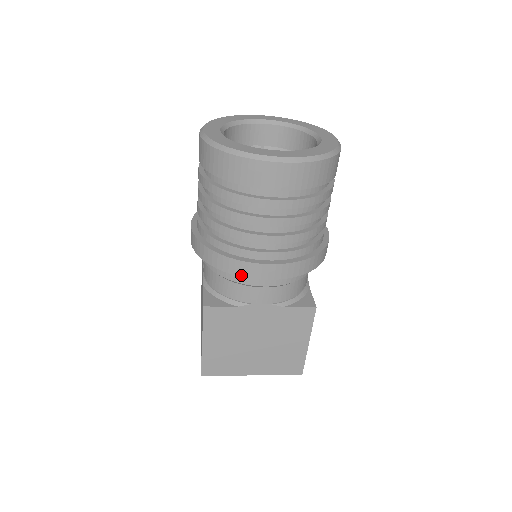
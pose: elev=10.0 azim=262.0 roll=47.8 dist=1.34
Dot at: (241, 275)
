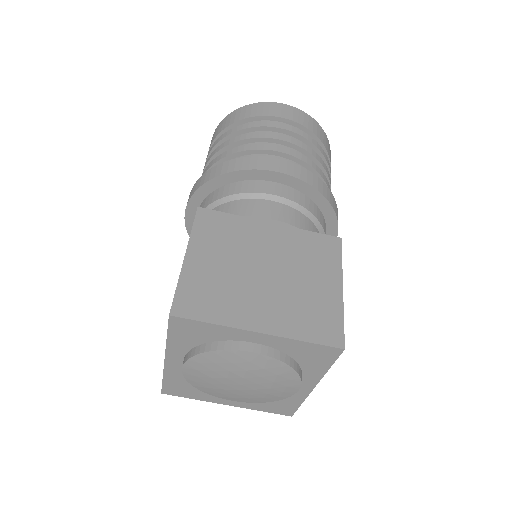
Dot at: (249, 168)
